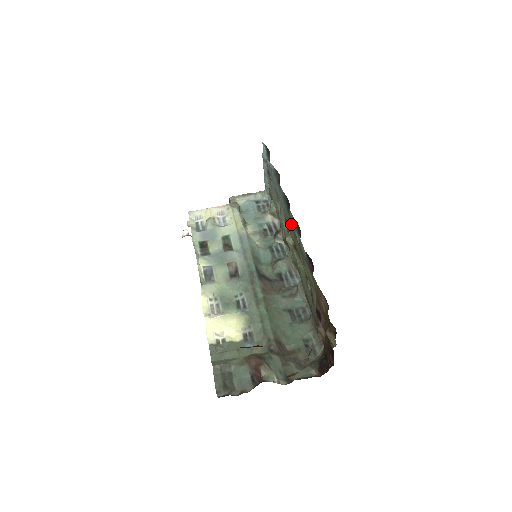
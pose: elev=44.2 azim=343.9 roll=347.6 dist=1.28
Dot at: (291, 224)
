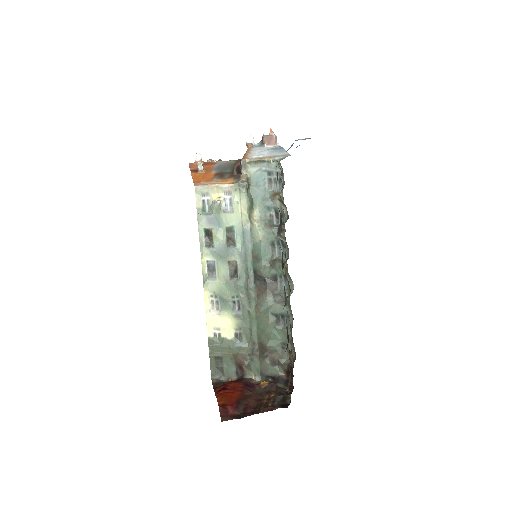
Dot at: occluded
